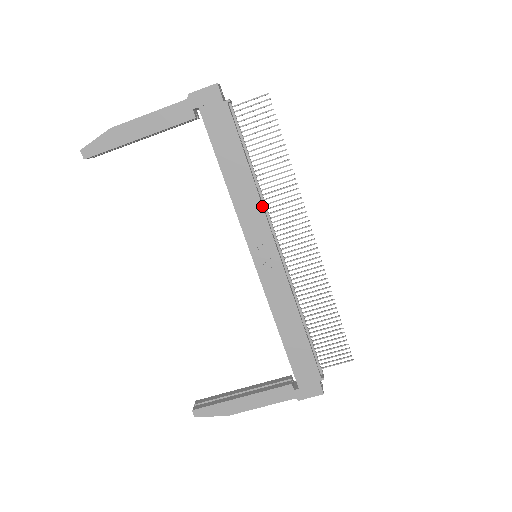
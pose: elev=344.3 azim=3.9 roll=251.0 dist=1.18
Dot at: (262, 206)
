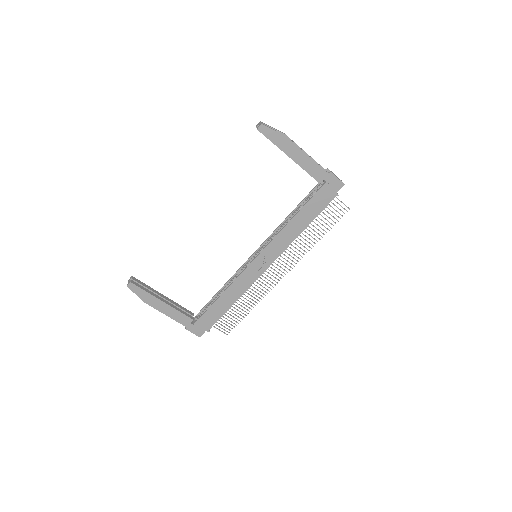
Dot at: occluded
